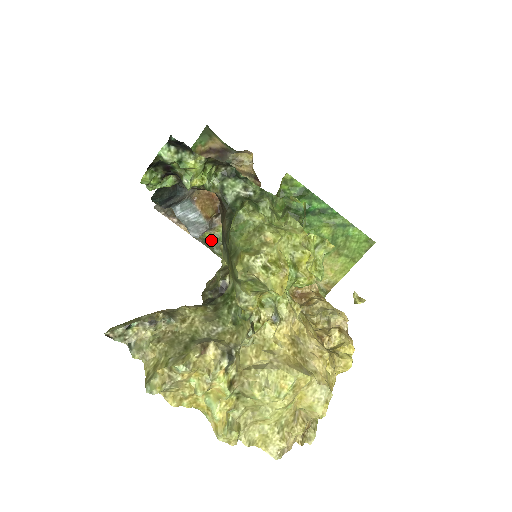
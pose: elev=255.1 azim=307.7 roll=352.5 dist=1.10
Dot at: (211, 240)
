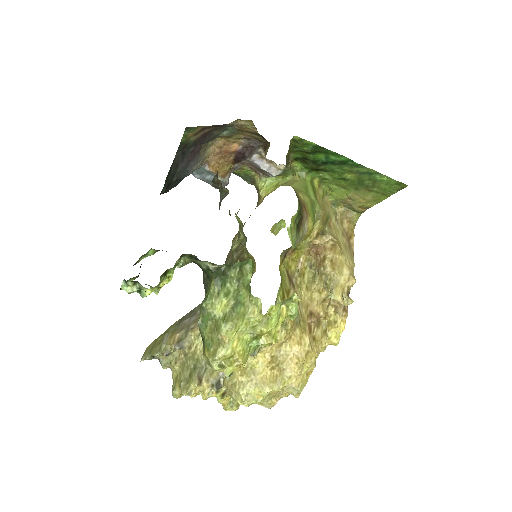
Dot at: (240, 175)
